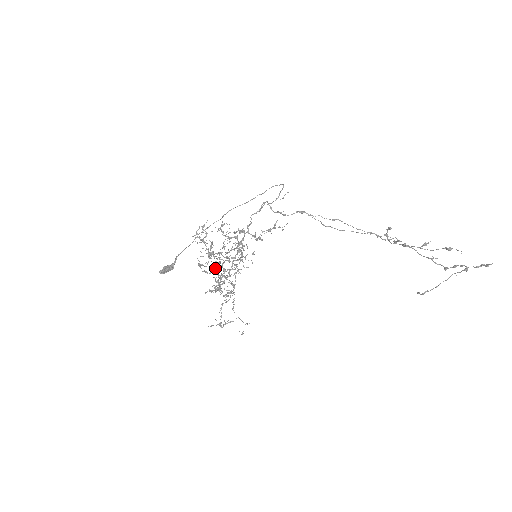
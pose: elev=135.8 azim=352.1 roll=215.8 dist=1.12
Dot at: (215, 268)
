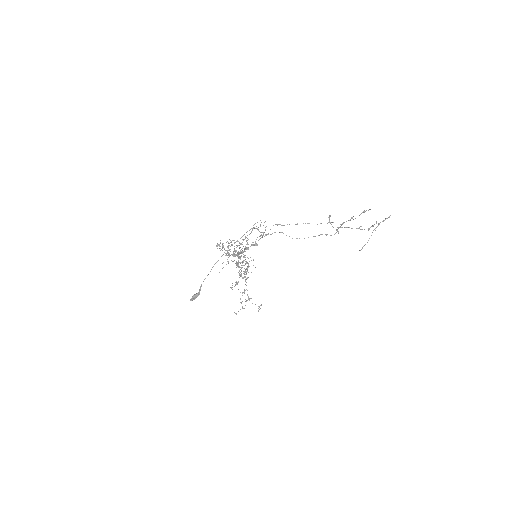
Dot at: (237, 241)
